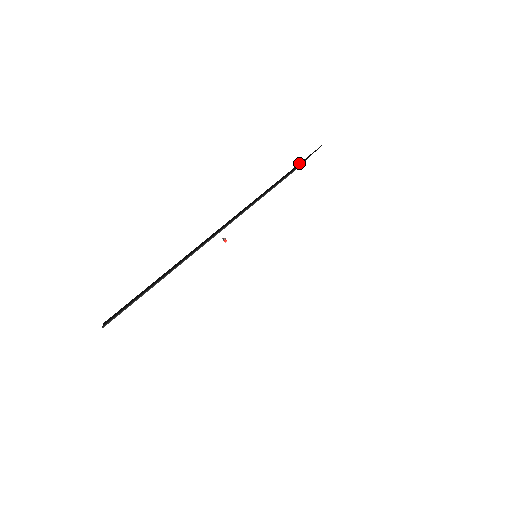
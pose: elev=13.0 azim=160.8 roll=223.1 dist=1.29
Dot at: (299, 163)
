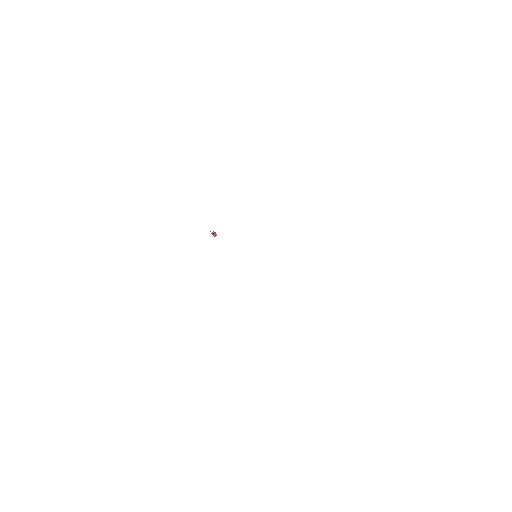
Dot at: occluded
